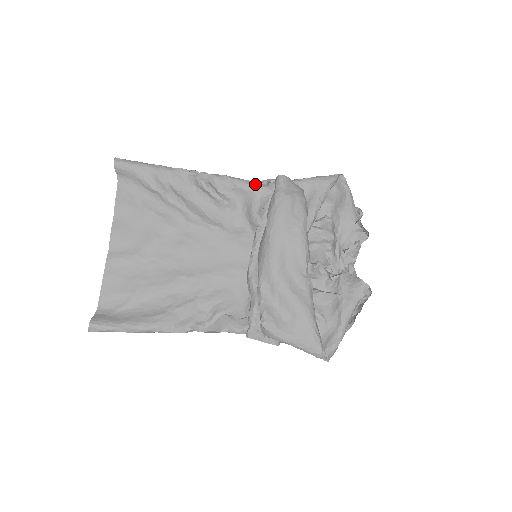
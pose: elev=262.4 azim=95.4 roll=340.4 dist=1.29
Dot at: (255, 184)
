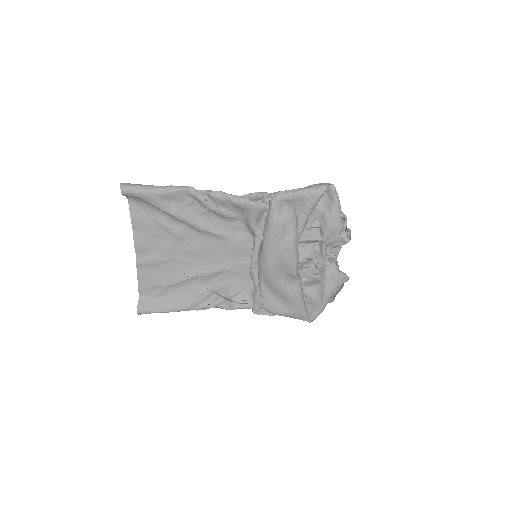
Dot at: (251, 204)
